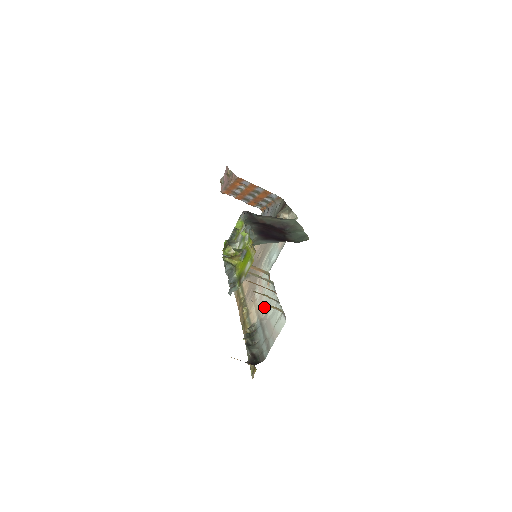
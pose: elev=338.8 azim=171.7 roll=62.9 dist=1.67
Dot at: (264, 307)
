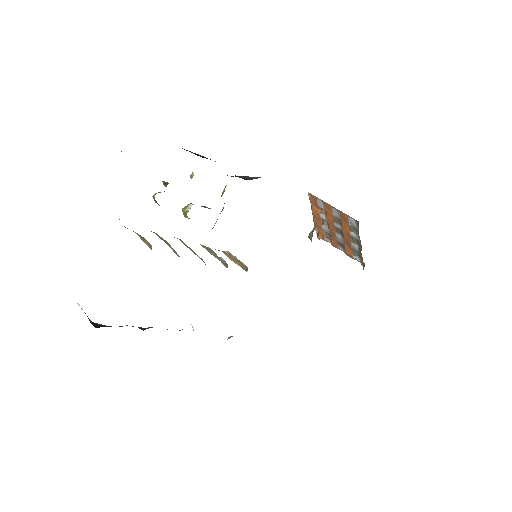
Dot at: occluded
